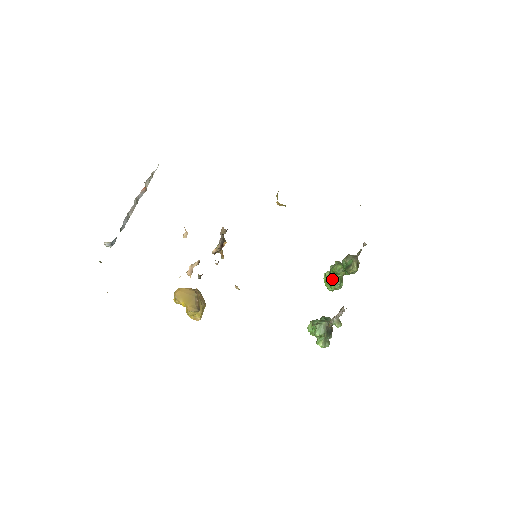
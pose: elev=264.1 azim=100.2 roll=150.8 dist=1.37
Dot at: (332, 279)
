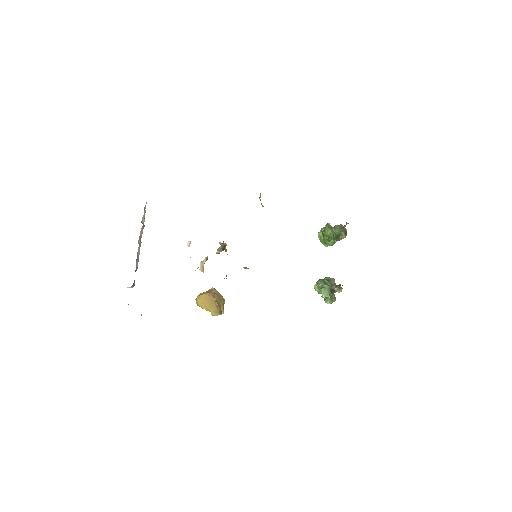
Dot at: (326, 240)
